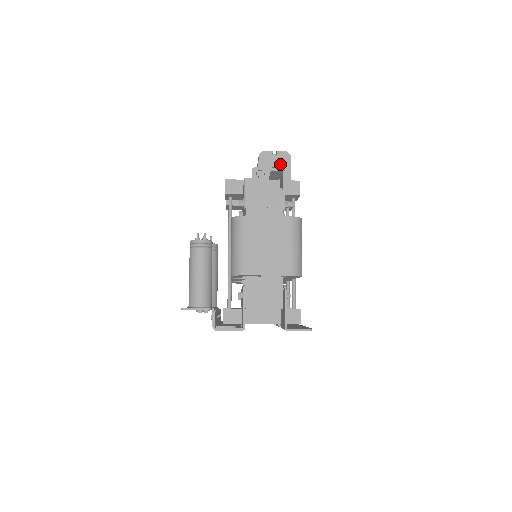
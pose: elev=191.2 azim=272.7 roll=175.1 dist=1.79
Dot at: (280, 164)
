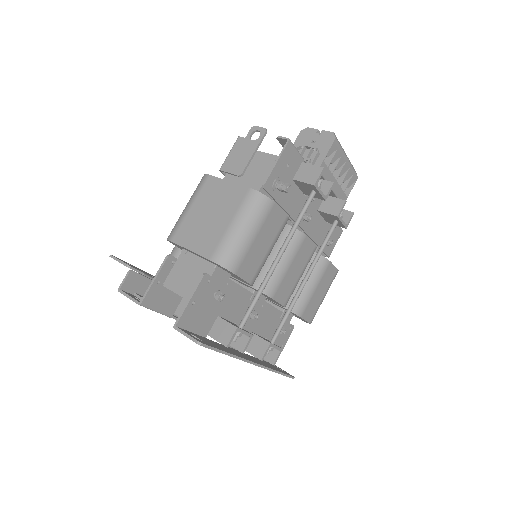
Dot at: (318, 146)
